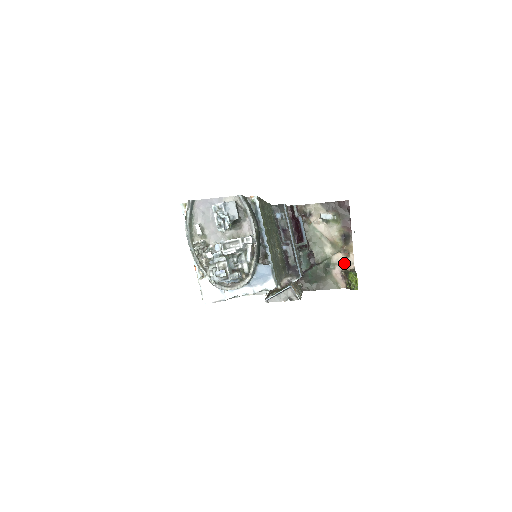
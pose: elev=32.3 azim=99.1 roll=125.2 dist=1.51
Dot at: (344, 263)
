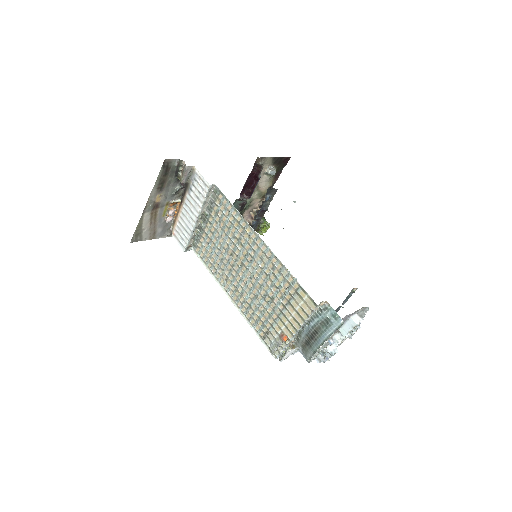
Dot at: (256, 205)
